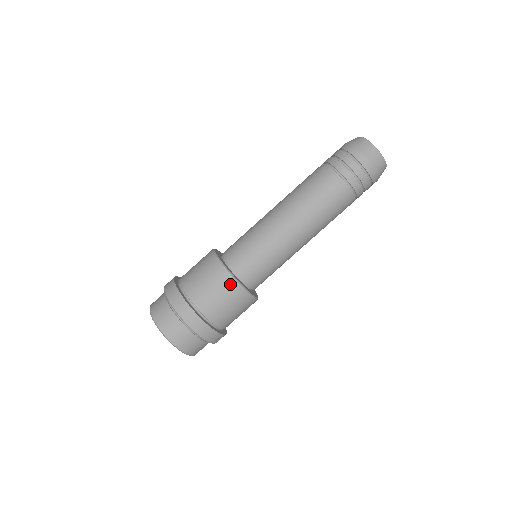
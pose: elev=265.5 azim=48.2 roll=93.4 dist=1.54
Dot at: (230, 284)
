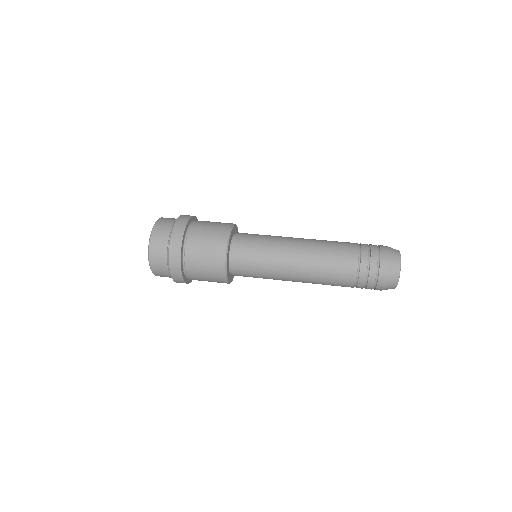
Dot at: occluded
